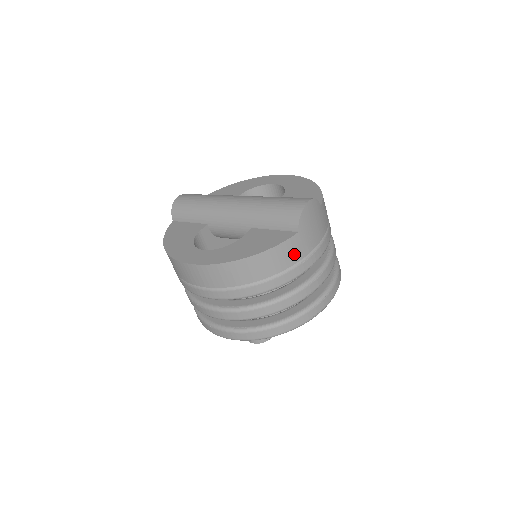
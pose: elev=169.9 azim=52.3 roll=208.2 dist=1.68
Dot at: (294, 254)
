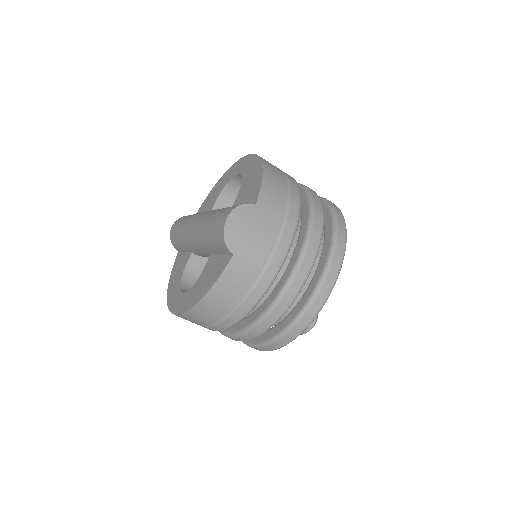
Dot at: (244, 275)
